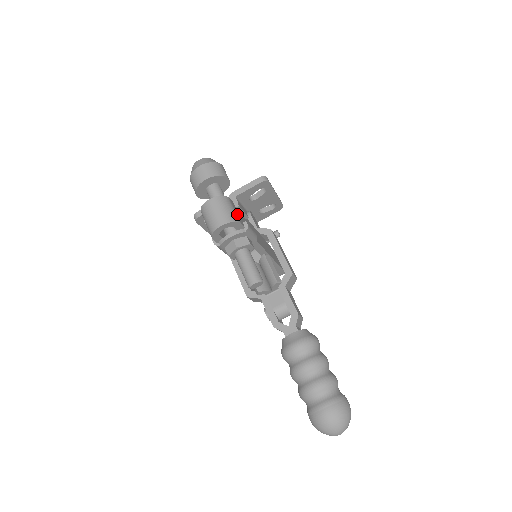
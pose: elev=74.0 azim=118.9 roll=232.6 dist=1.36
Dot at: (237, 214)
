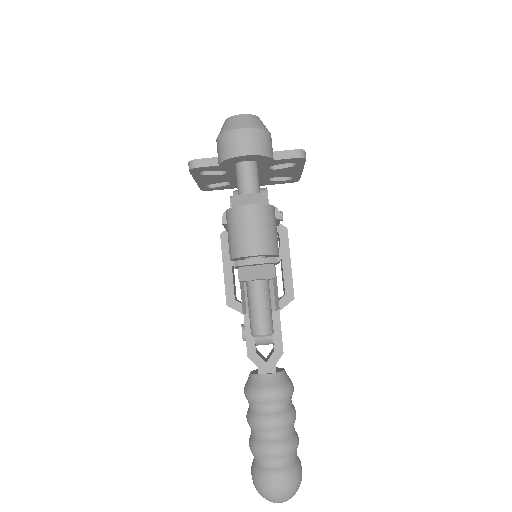
Dot at: occluded
